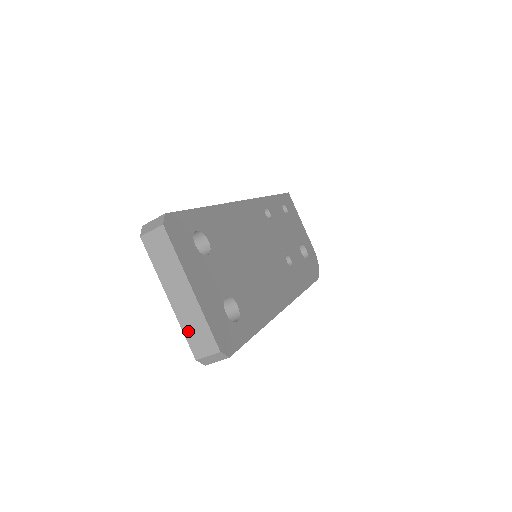
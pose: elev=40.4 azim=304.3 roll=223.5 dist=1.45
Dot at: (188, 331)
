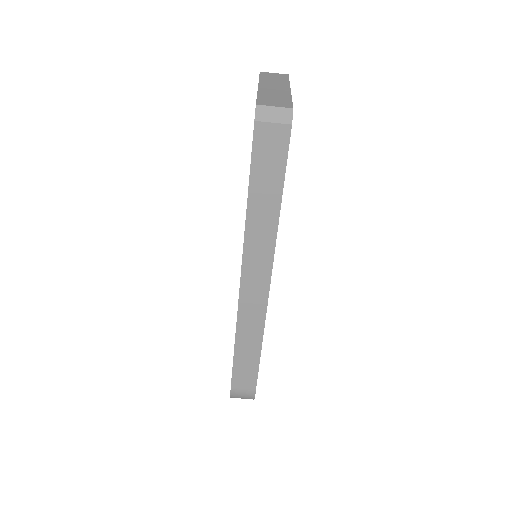
Dot at: (264, 96)
